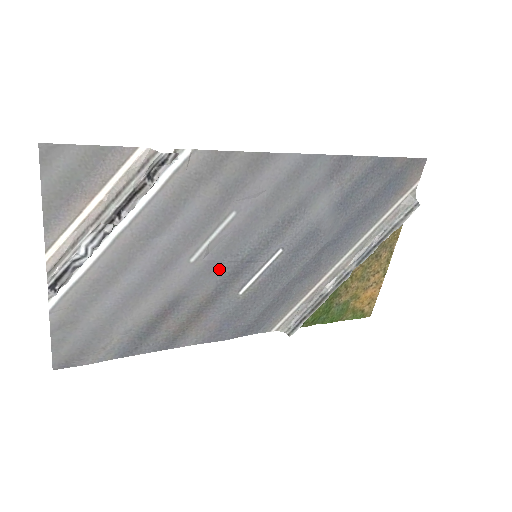
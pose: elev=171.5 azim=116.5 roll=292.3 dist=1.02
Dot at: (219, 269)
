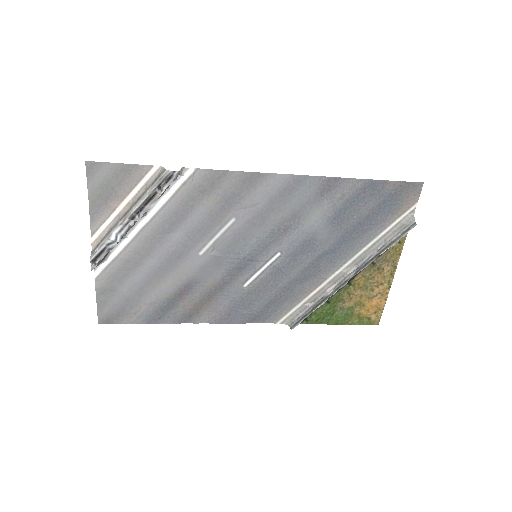
Dot at: (224, 263)
